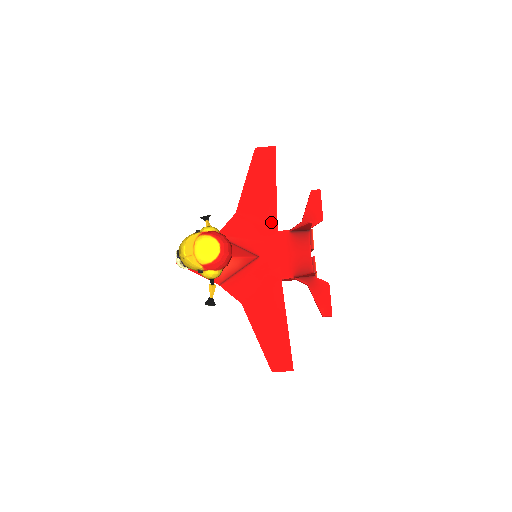
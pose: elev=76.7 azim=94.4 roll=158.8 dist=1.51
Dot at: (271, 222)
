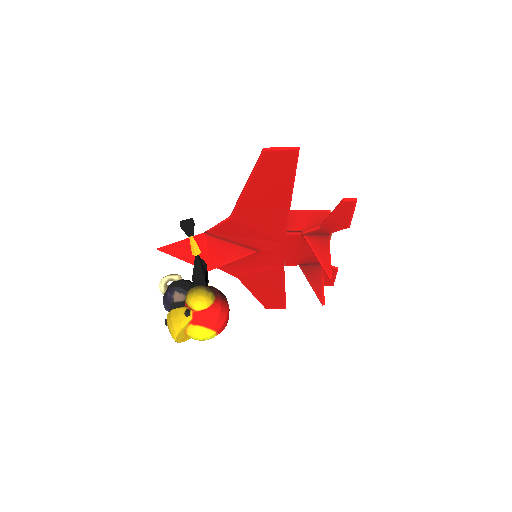
Dot at: (279, 227)
